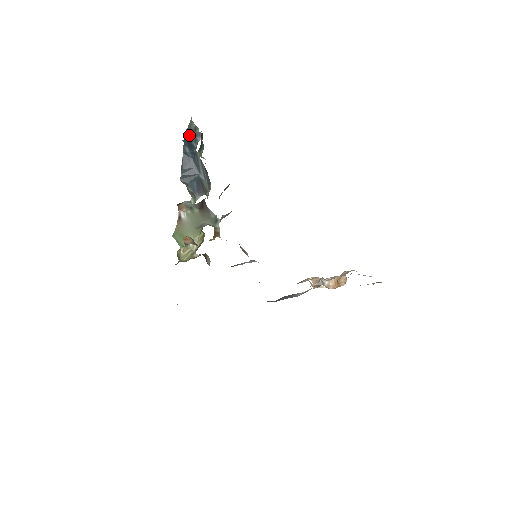
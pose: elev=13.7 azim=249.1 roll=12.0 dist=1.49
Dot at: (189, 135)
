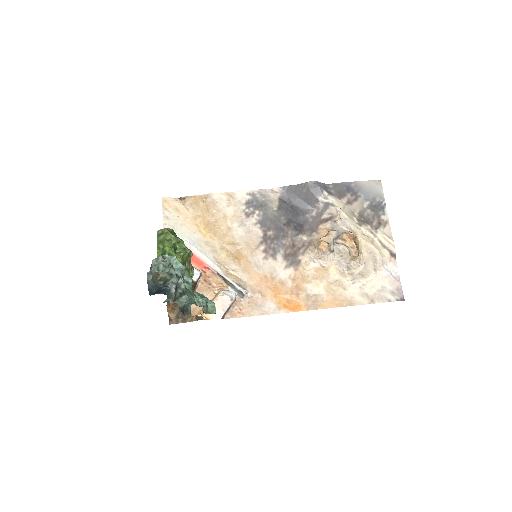
Dot at: occluded
